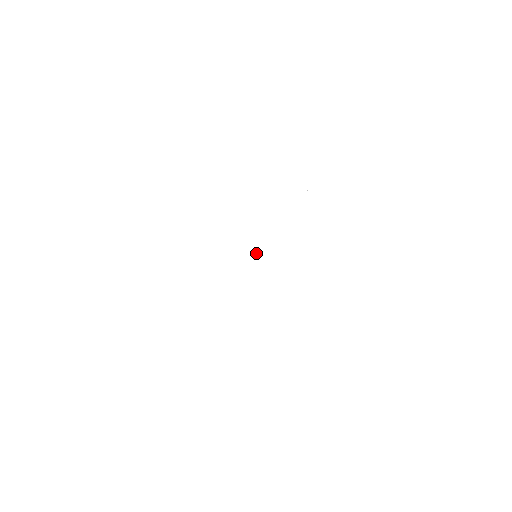
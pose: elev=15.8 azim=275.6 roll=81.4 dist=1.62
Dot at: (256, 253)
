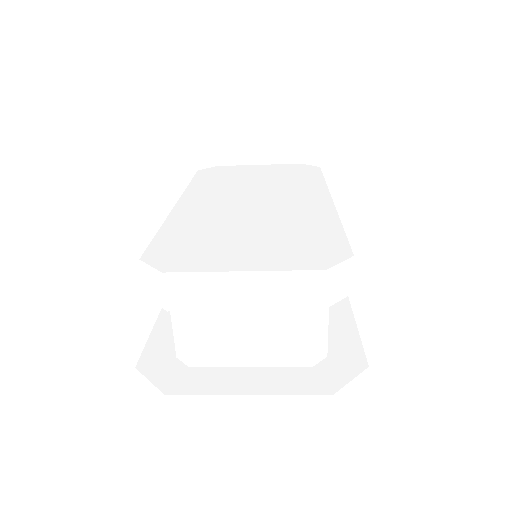
Dot at: (259, 202)
